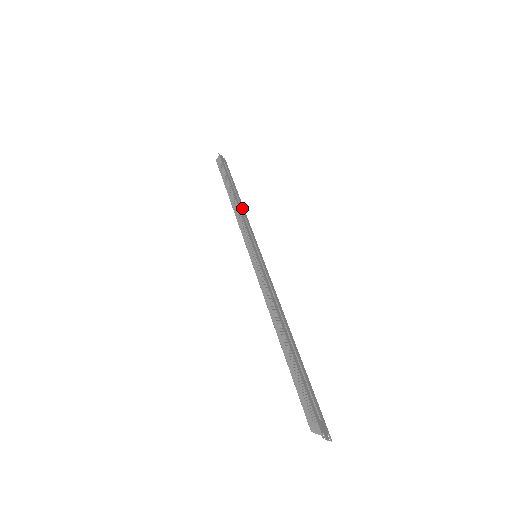
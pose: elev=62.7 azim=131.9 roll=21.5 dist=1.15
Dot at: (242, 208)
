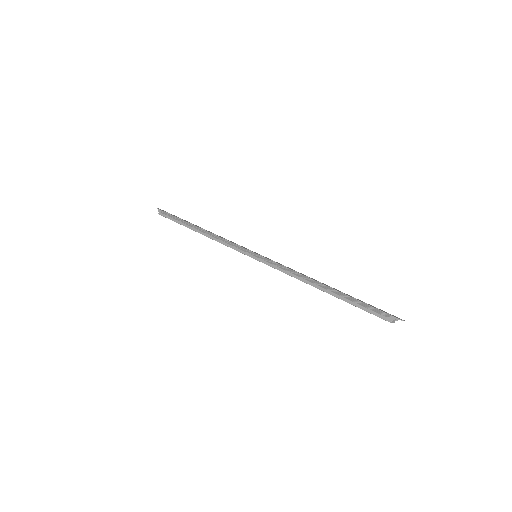
Dot at: (213, 233)
